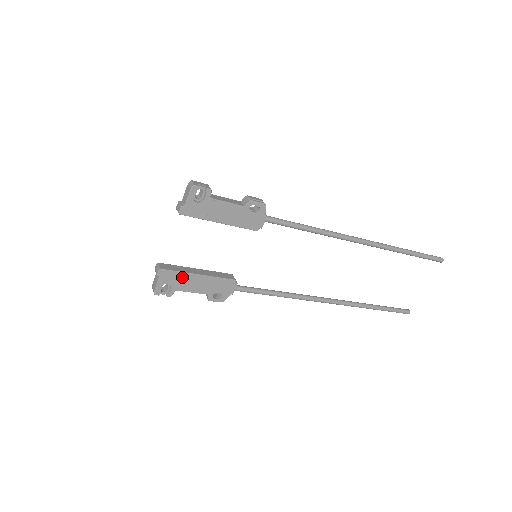
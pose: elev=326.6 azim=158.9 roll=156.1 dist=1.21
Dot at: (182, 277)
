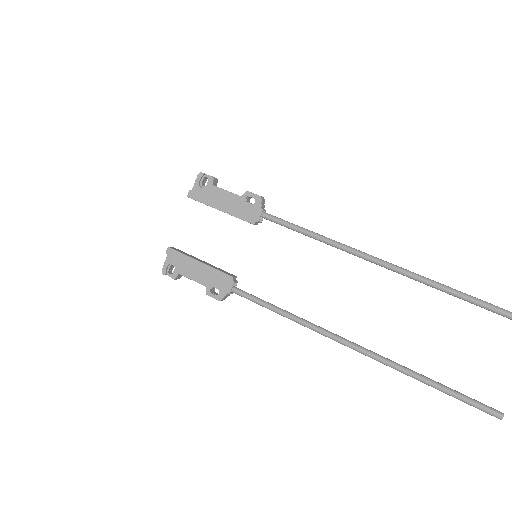
Dot at: (185, 260)
